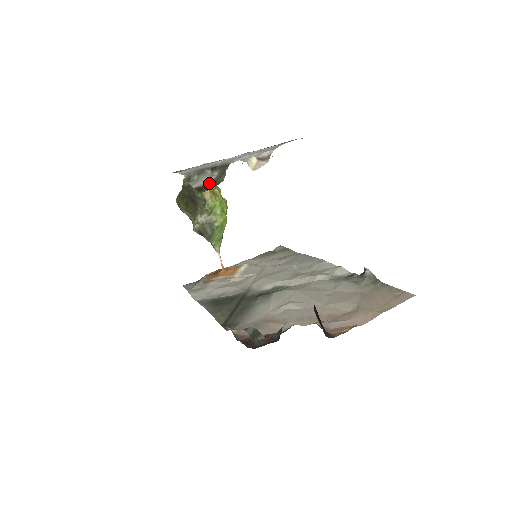
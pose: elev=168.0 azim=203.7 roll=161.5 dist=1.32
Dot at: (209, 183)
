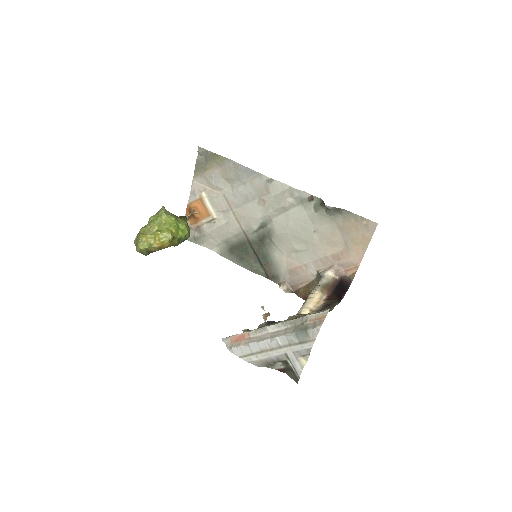
Dot at: (283, 368)
